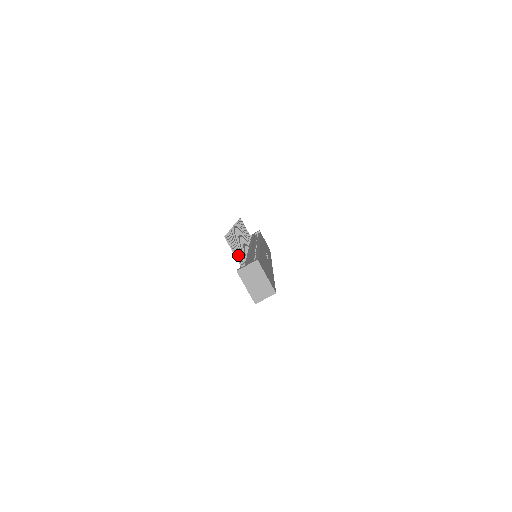
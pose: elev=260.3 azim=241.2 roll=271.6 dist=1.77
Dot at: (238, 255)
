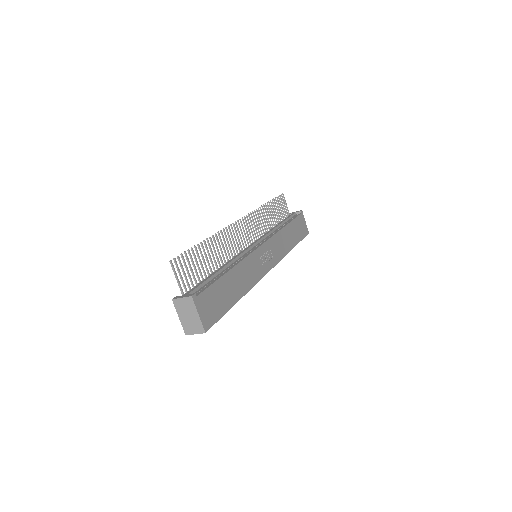
Dot at: (190, 277)
